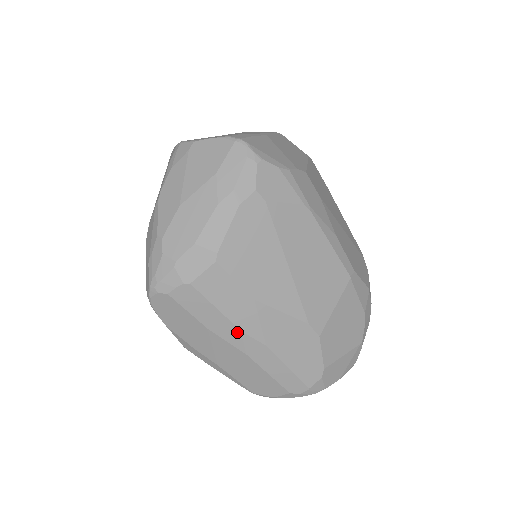
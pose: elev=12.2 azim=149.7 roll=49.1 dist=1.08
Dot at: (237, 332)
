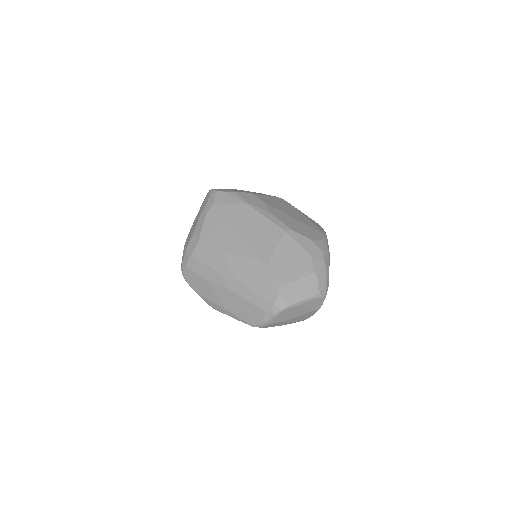
Dot at: (220, 276)
